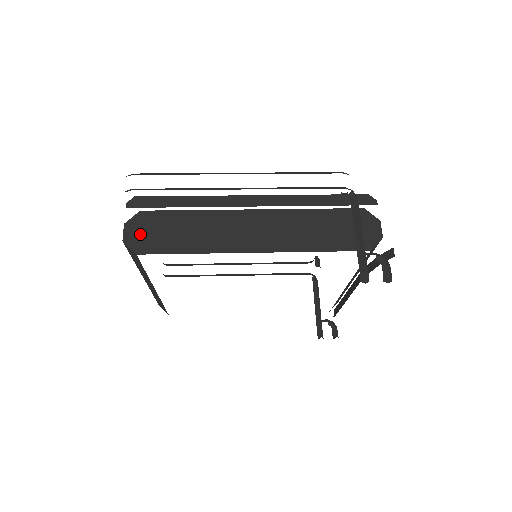
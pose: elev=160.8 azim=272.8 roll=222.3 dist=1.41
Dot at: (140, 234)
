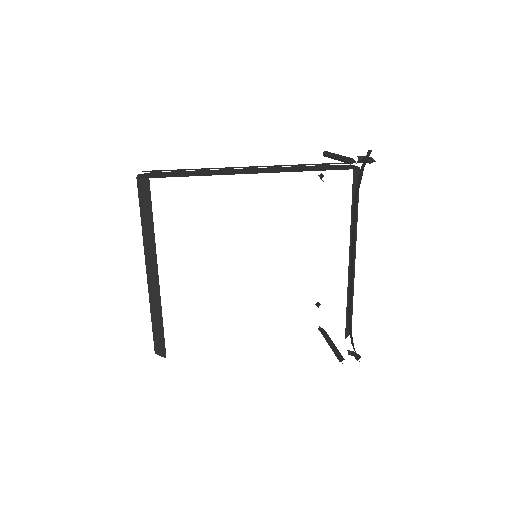
Dot at: (152, 175)
